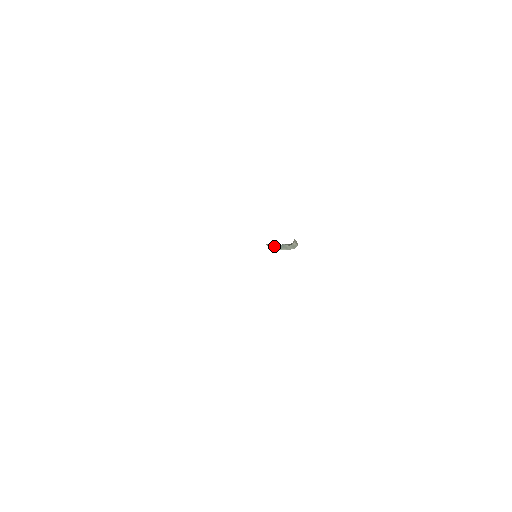
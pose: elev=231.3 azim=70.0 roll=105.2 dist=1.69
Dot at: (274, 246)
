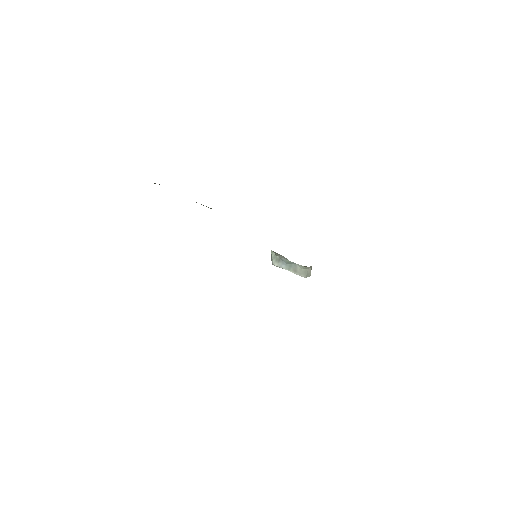
Dot at: (280, 260)
